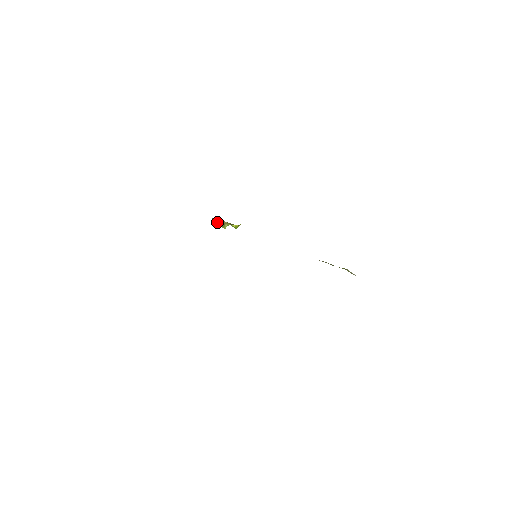
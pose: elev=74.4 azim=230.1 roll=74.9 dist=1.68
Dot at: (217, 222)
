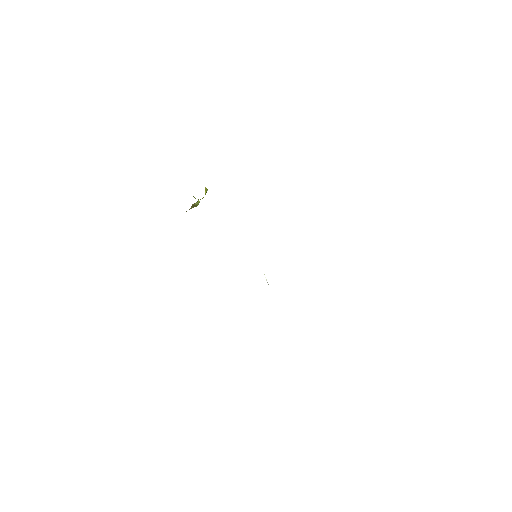
Dot at: occluded
